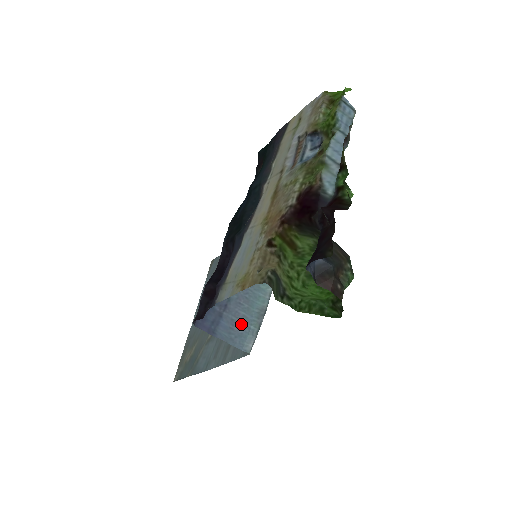
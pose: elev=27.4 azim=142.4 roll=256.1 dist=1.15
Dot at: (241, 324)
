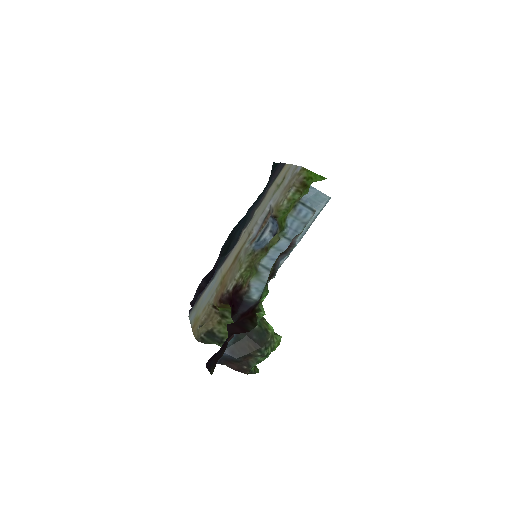
Dot at: occluded
